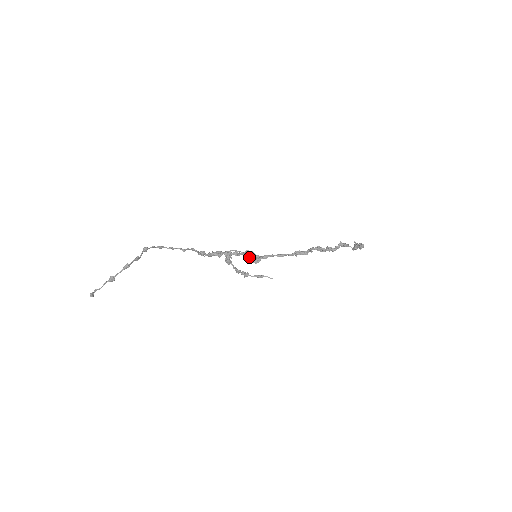
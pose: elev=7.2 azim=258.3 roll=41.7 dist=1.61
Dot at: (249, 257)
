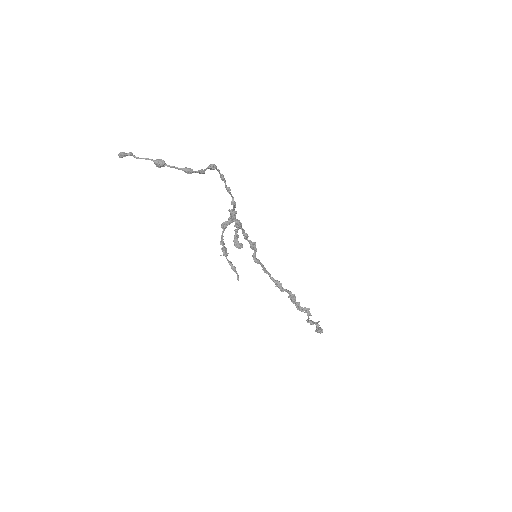
Dot at: (238, 236)
